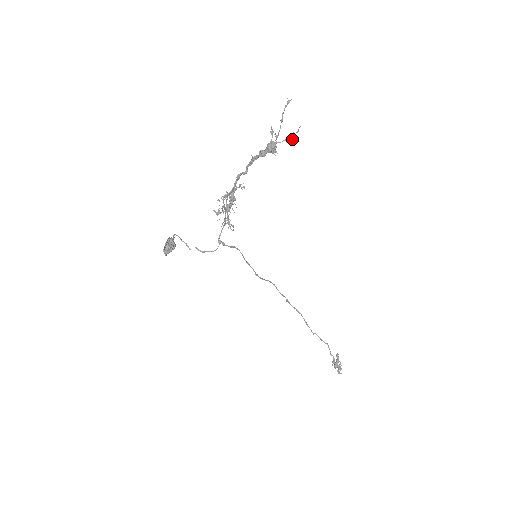
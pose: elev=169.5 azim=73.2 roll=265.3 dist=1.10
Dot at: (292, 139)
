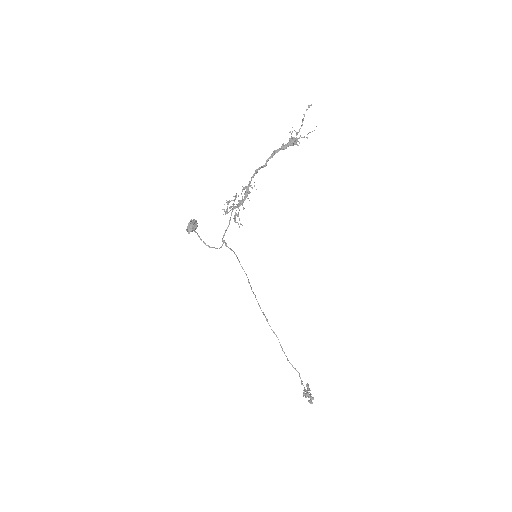
Dot at: (307, 138)
